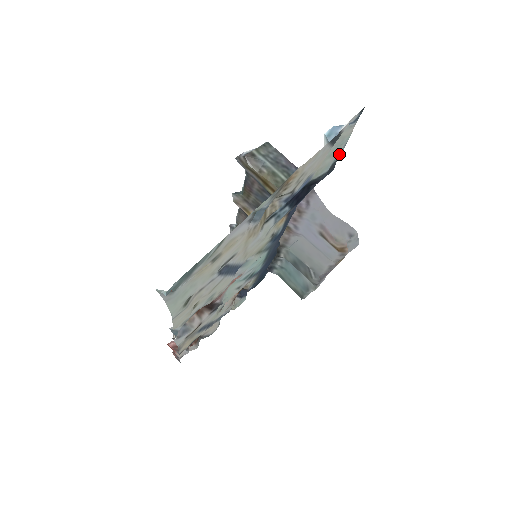
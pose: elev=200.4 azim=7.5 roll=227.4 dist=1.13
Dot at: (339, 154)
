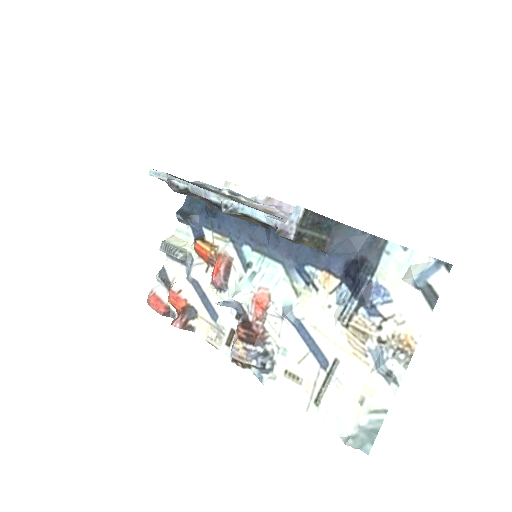
Dot at: (393, 247)
